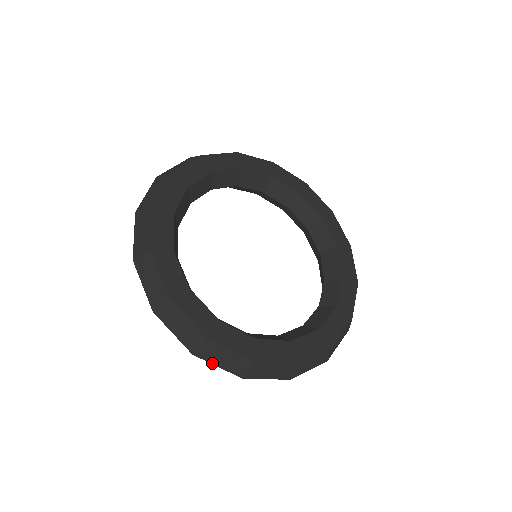
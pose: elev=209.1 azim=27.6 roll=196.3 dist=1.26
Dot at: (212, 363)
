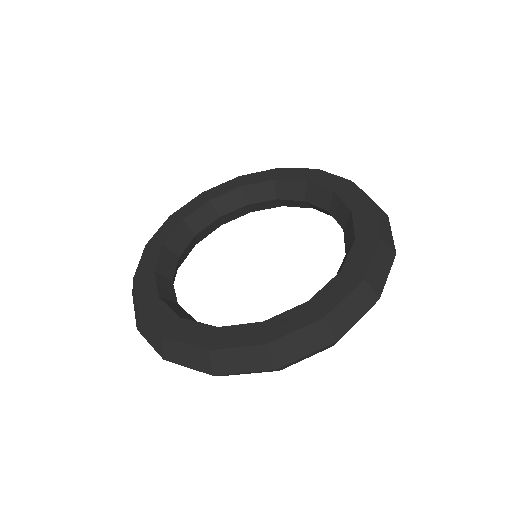
Dot at: (147, 339)
